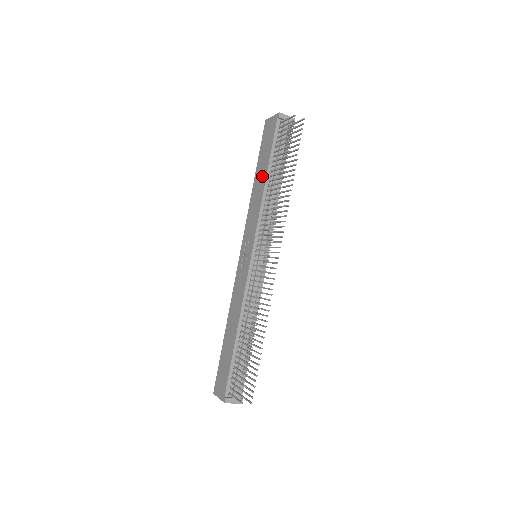
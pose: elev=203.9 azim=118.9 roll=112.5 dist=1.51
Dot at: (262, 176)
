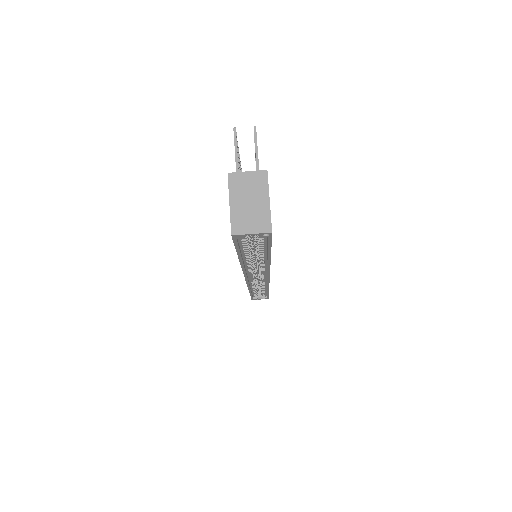
Dot at: occluded
